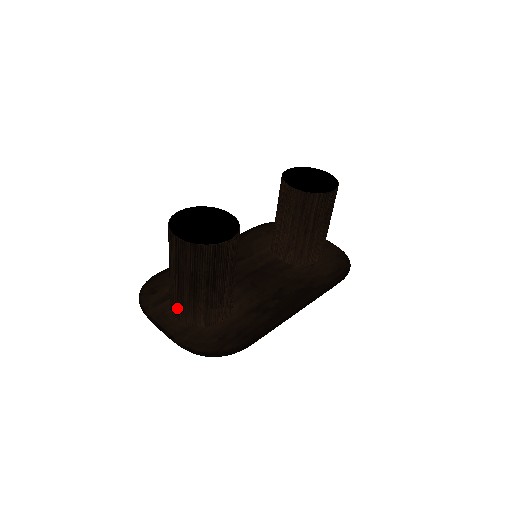
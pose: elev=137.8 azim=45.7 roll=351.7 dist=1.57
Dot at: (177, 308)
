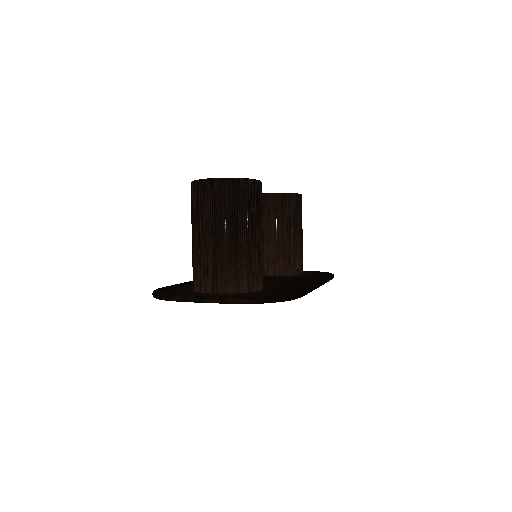
Dot at: (214, 276)
